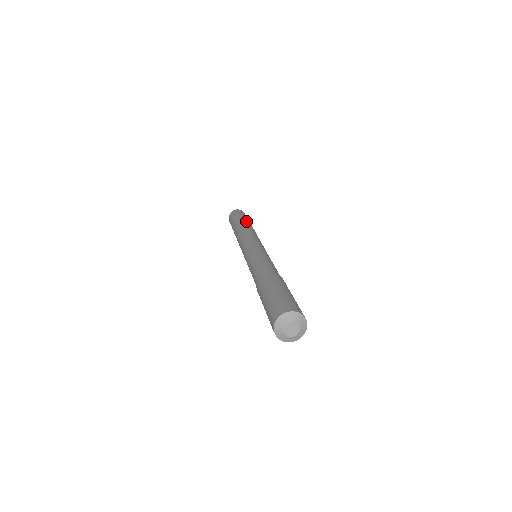
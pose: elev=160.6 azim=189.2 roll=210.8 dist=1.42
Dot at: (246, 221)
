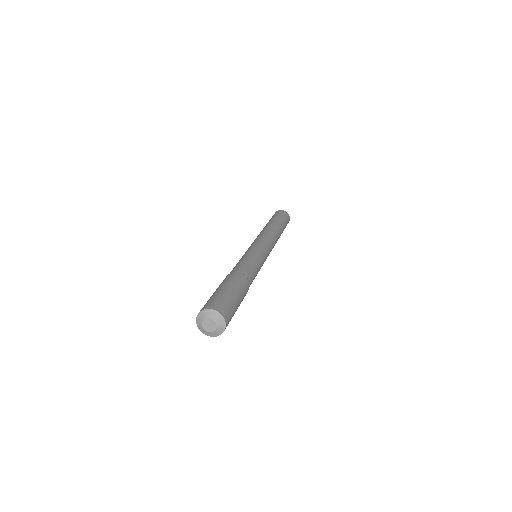
Dot at: (282, 228)
